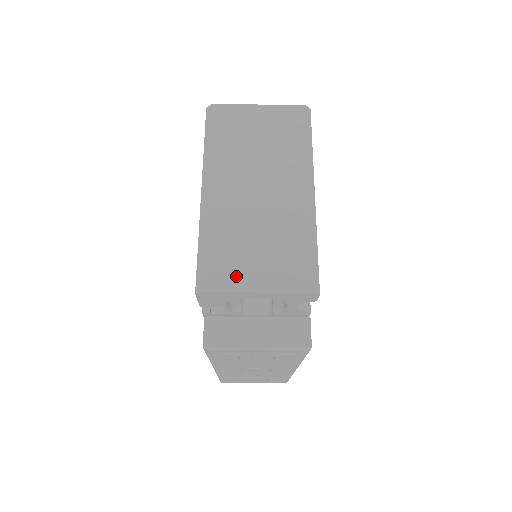
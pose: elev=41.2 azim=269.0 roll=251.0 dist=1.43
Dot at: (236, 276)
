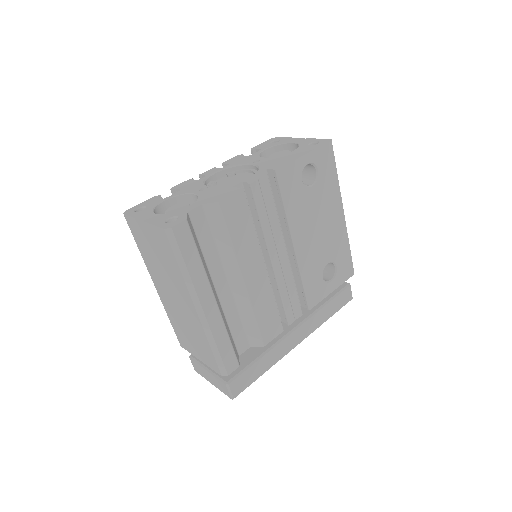
Dot at: (188, 346)
